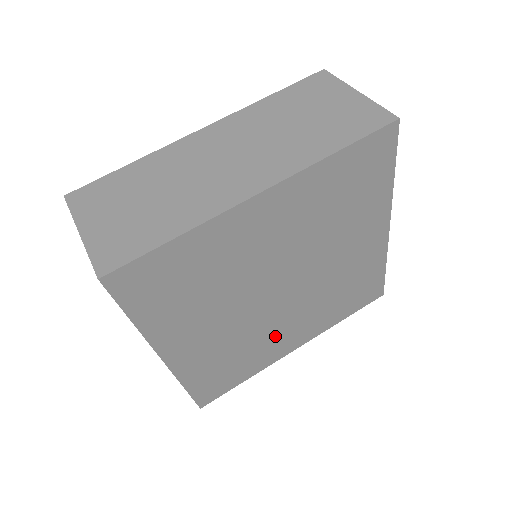
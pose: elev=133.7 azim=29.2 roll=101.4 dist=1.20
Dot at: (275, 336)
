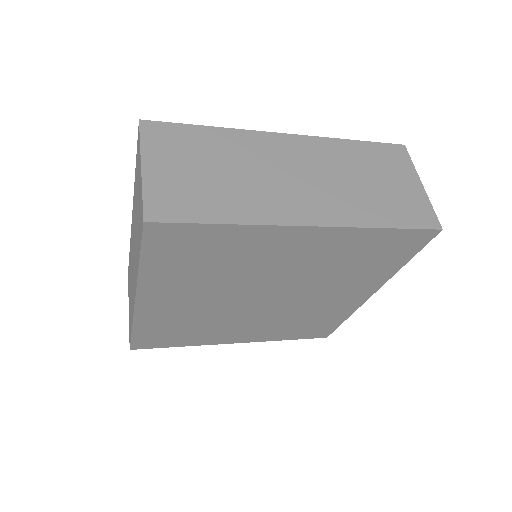
Dot at: (229, 327)
